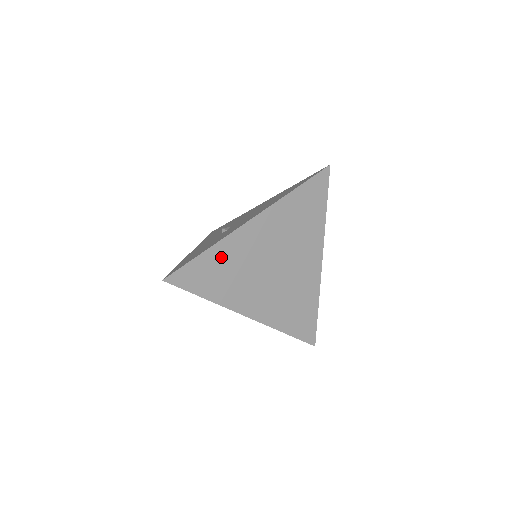
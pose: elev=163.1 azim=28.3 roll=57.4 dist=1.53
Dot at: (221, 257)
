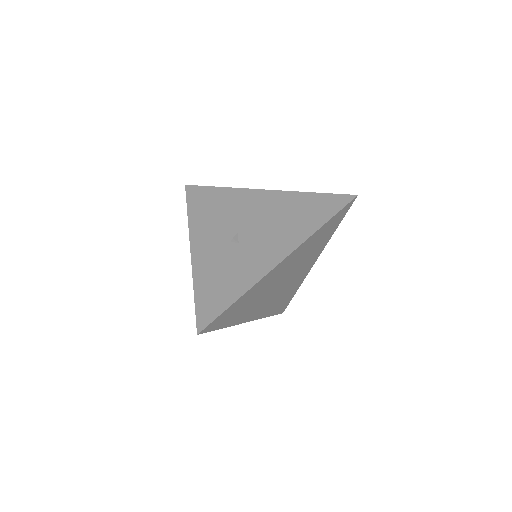
Dot at: (247, 297)
